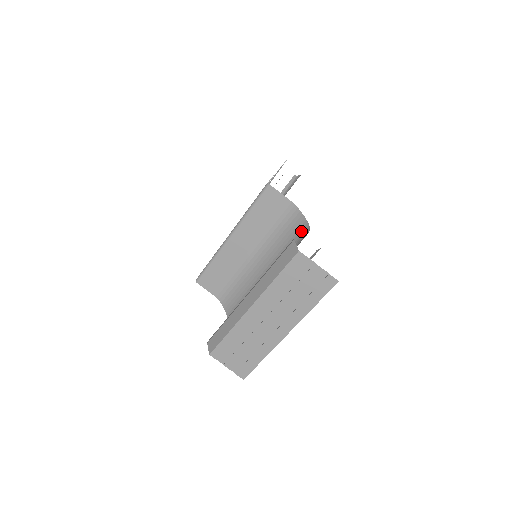
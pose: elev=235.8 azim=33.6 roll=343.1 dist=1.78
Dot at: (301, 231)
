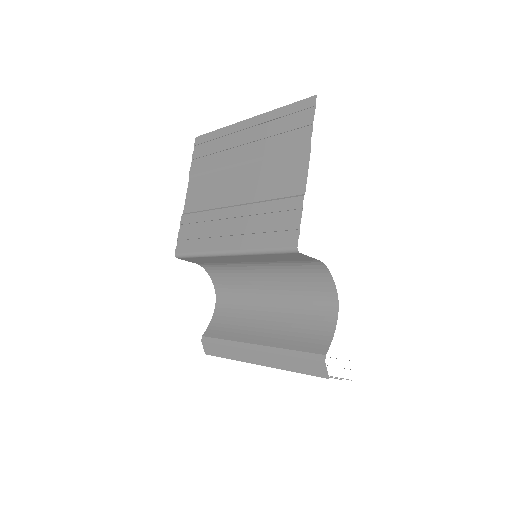
Dot at: (326, 293)
